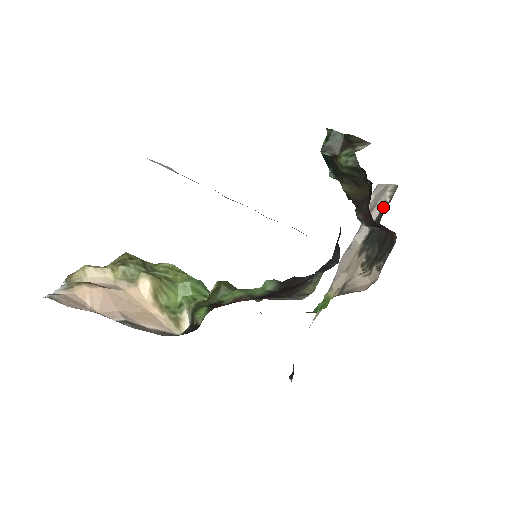
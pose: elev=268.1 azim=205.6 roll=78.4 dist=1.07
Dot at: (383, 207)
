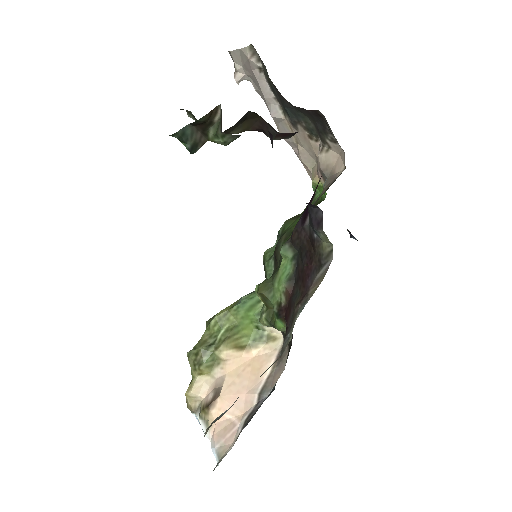
Dot at: (263, 74)
